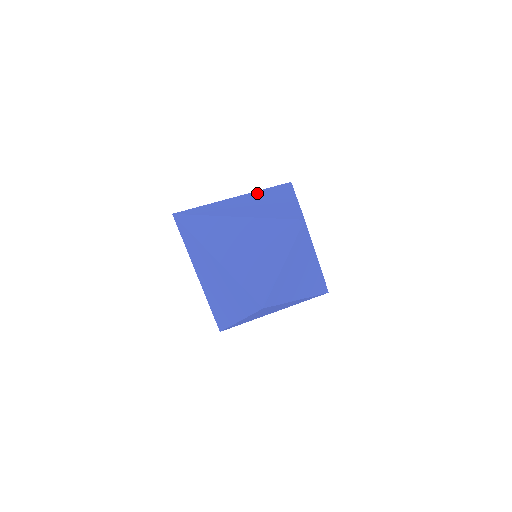
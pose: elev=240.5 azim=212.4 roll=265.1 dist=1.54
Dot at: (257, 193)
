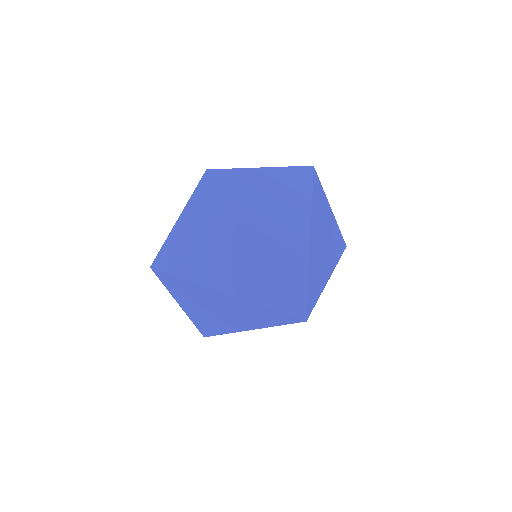
Dot at: occluded
